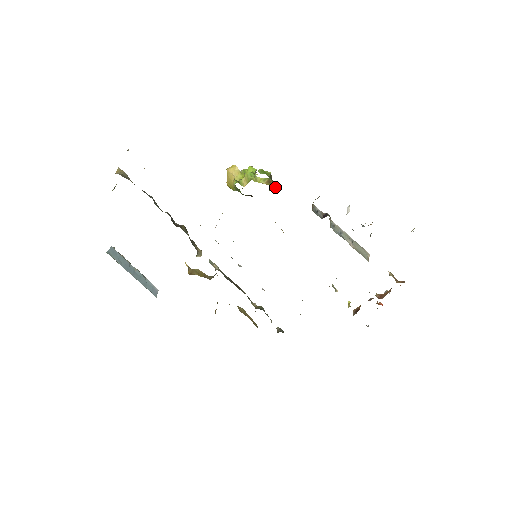
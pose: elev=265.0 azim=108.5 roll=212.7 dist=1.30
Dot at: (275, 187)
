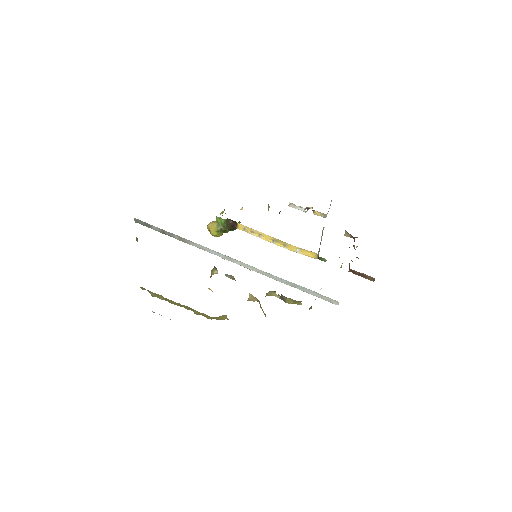
Dot at: occluded
